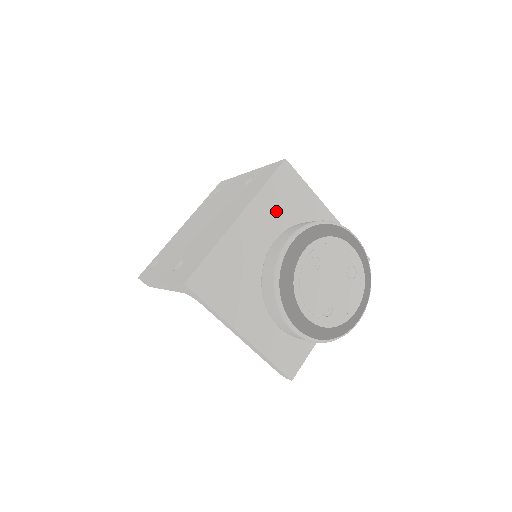
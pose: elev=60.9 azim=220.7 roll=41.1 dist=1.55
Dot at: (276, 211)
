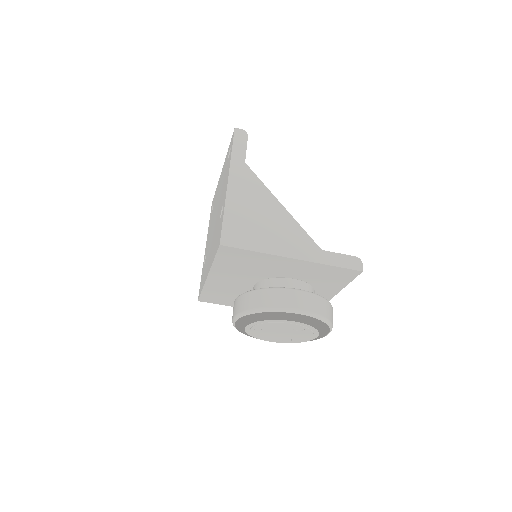
Dot at: (236, 269)
